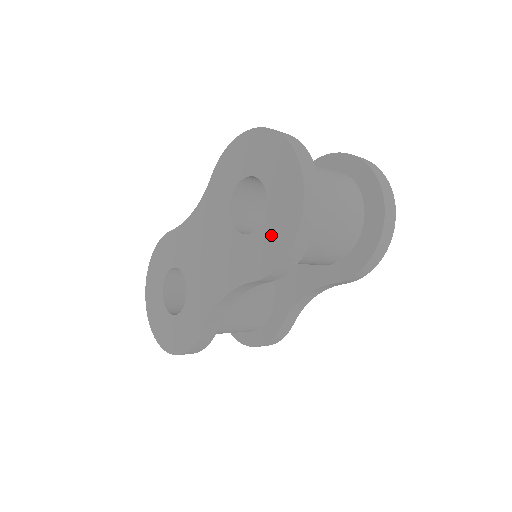
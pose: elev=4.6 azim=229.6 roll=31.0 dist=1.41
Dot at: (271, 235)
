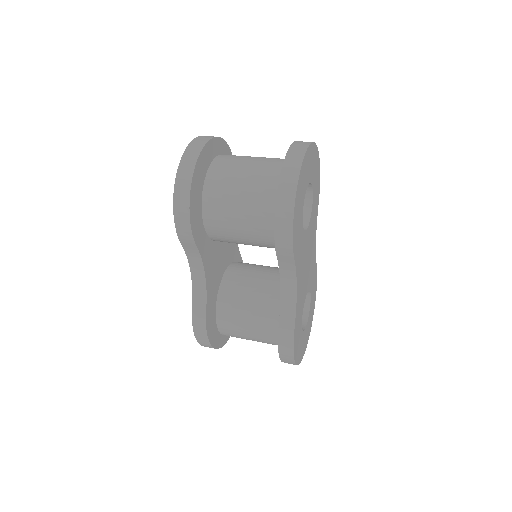
Dot at: occluded
